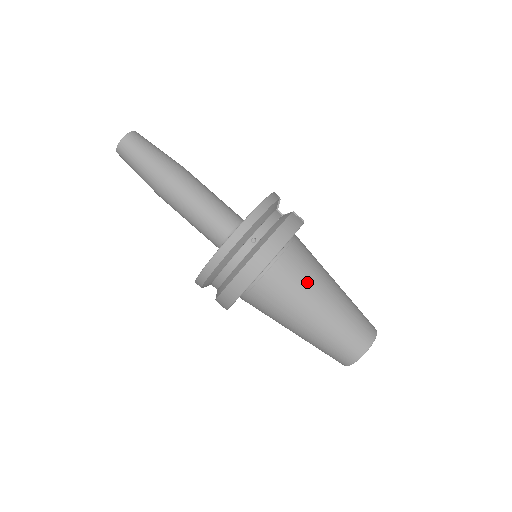
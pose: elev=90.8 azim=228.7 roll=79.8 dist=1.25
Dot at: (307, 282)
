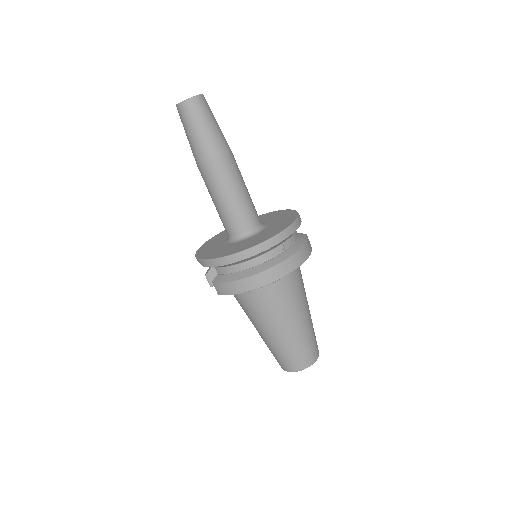
Dot at: (299, 296)
